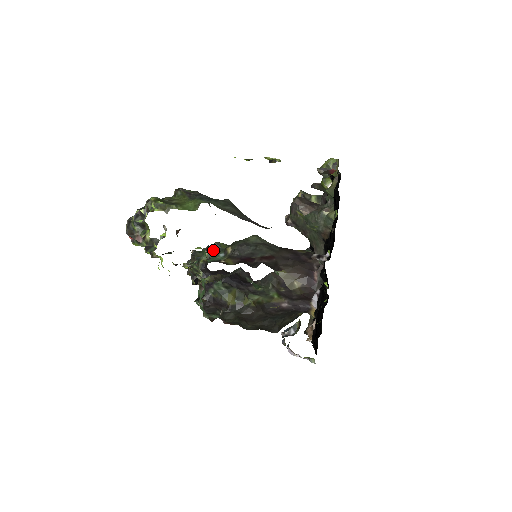
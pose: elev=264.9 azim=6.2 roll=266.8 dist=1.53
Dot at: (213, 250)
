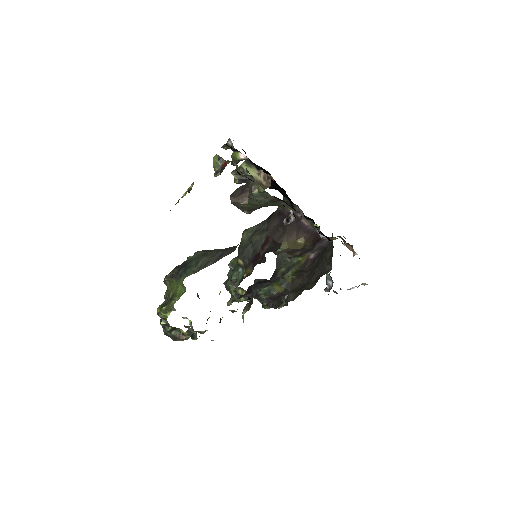
Dot at: (233, 271)
